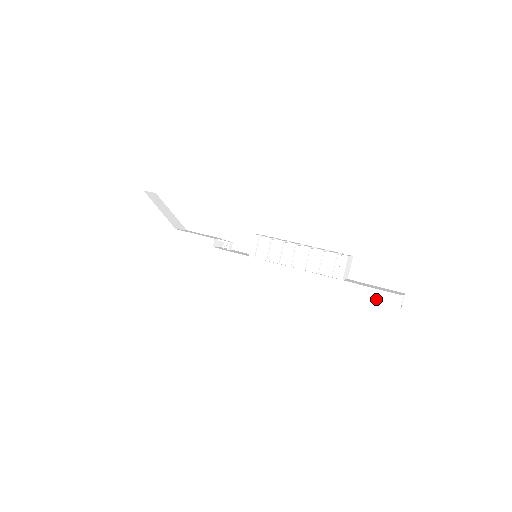
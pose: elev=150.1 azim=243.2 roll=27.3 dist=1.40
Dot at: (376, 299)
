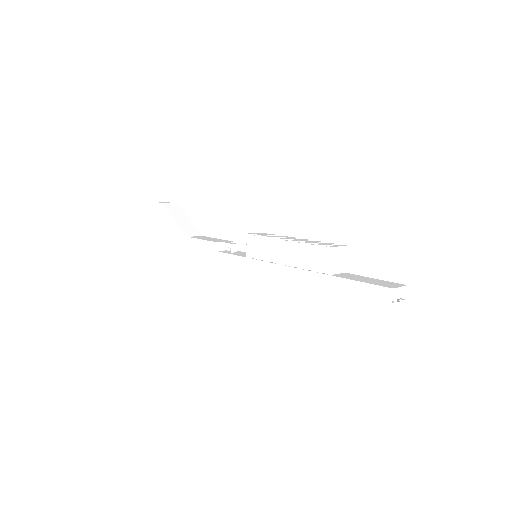
Dot at: (365, 294)
